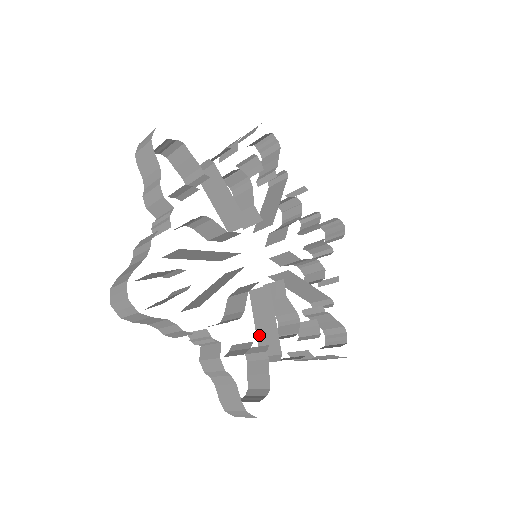
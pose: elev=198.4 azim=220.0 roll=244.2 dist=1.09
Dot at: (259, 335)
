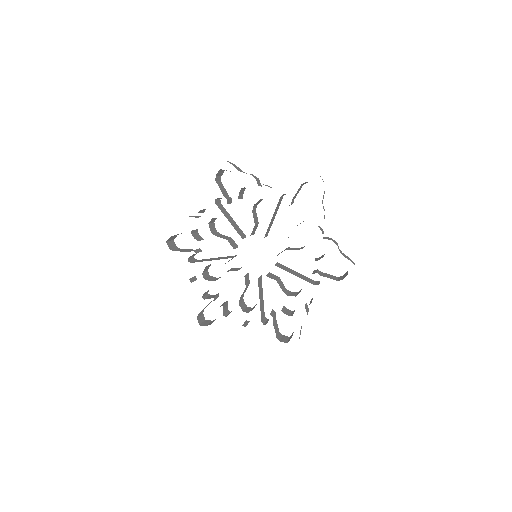
Dot at: occluded
